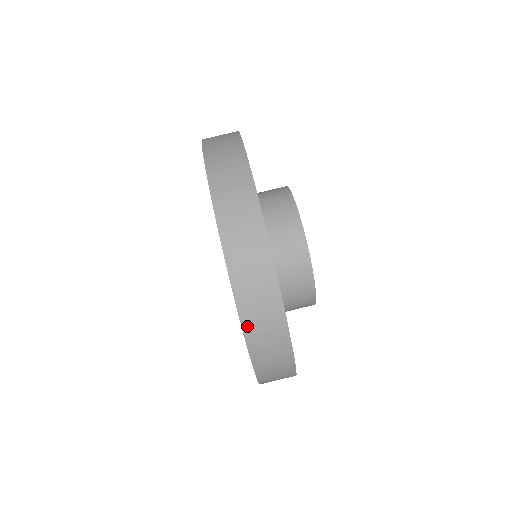
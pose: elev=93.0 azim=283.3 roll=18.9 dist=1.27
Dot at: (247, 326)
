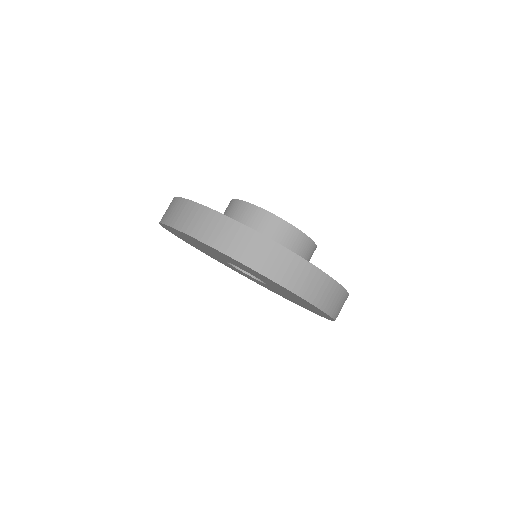
Dot at: (313, 300)
